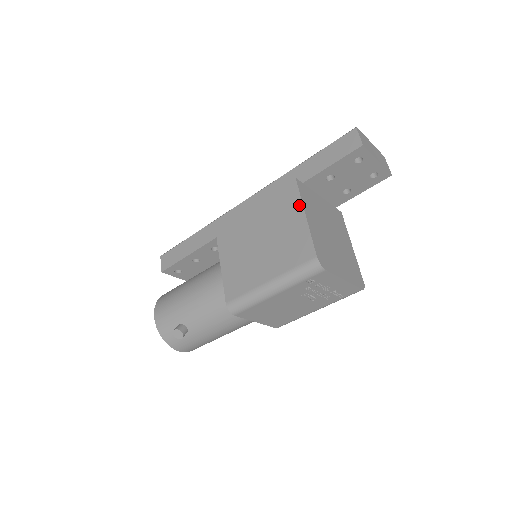
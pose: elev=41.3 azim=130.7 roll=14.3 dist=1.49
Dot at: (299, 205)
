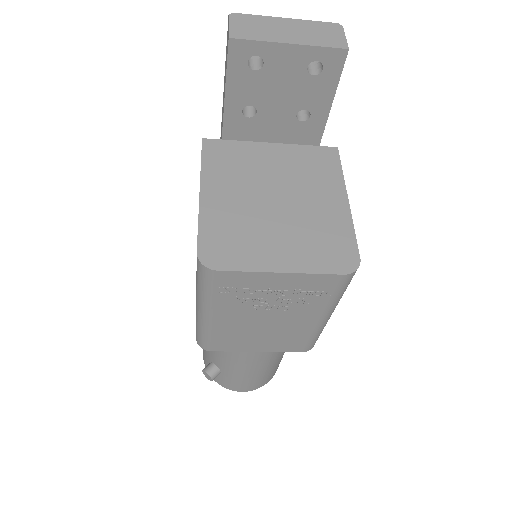
Dot at: (200, 178)
